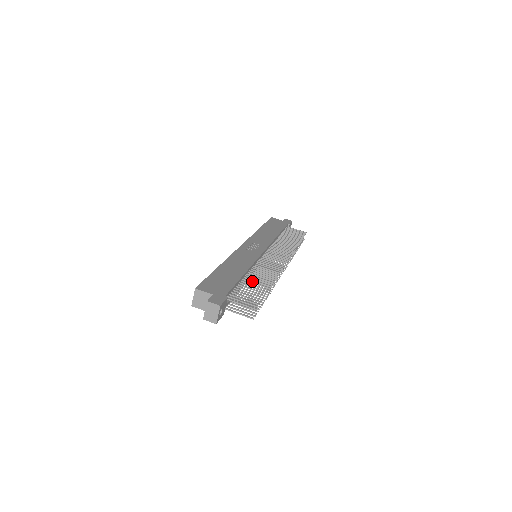
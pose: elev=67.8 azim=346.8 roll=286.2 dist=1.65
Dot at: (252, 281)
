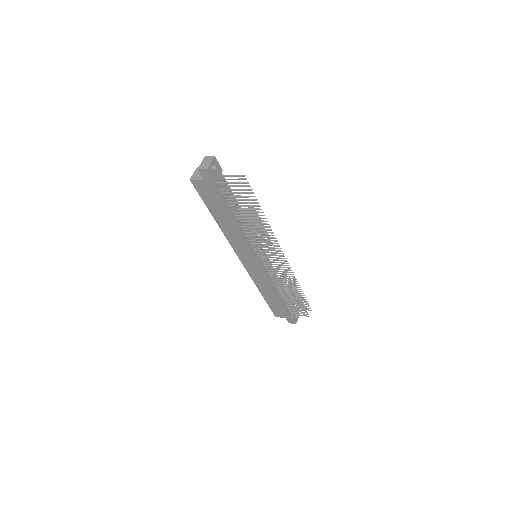
Dot at: (247, 230)
